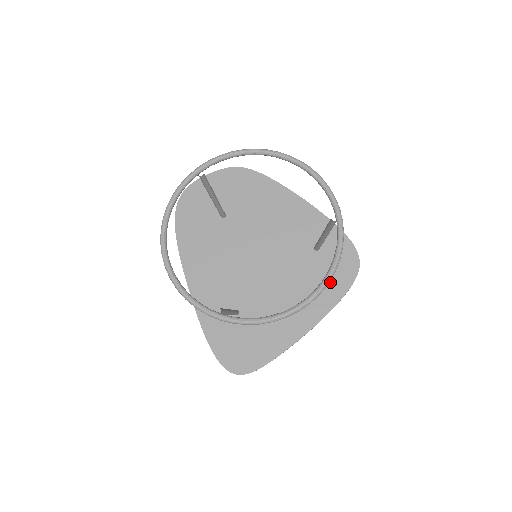
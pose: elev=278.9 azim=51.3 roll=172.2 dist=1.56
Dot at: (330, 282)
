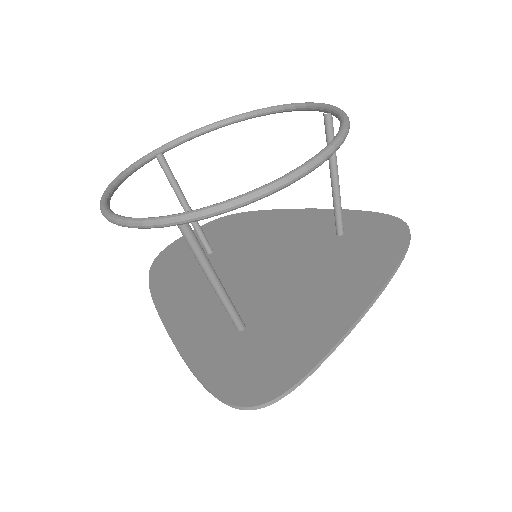
Dot at: (374, 252)
